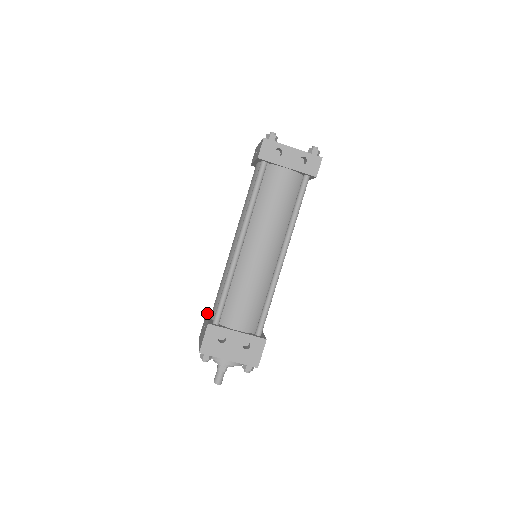
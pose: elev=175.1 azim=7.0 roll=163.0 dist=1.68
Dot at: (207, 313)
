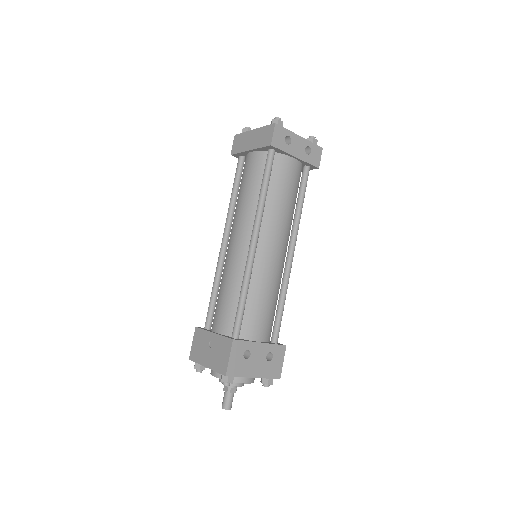
Dot at: (203, 329)
